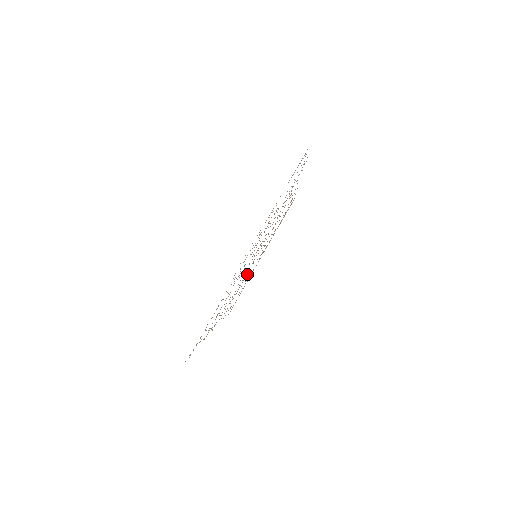
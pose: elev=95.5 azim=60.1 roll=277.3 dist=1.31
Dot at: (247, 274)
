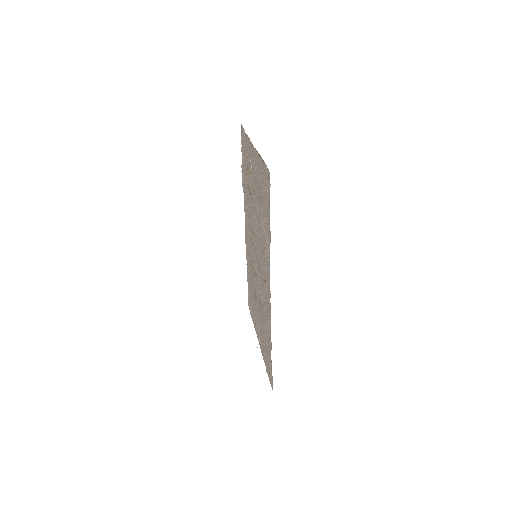
Dot at: (260, 305)
